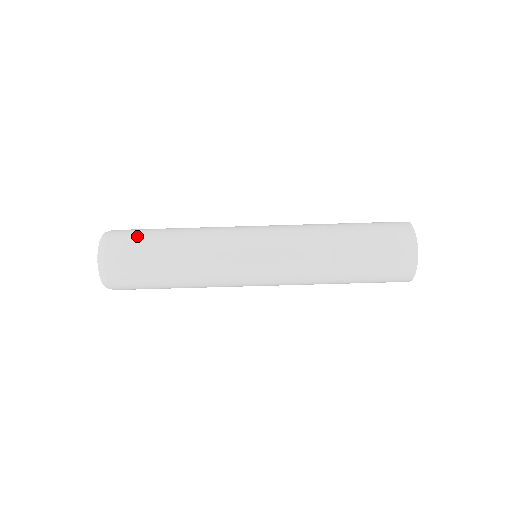
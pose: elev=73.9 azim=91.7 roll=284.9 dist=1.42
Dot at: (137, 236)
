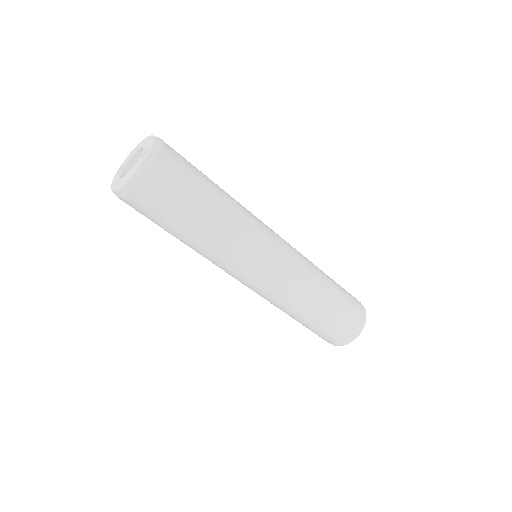
Dot at: (182, 185)
